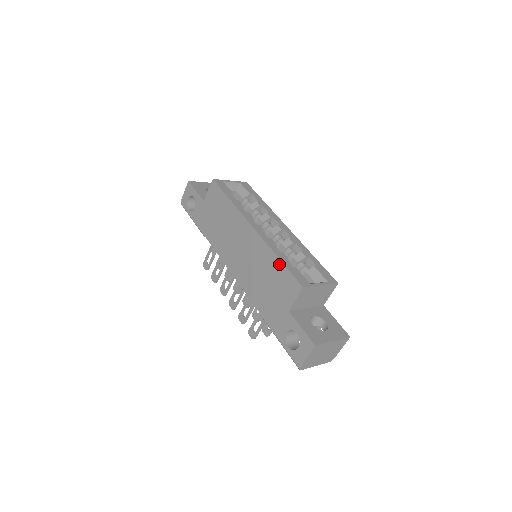
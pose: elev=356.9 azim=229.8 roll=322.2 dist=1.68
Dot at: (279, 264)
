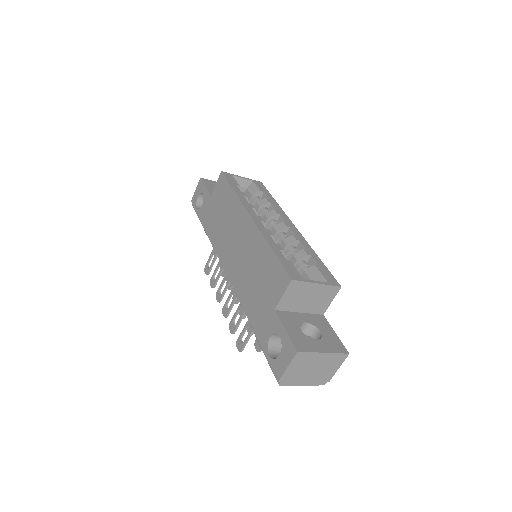
Dot at: (271, 255)
